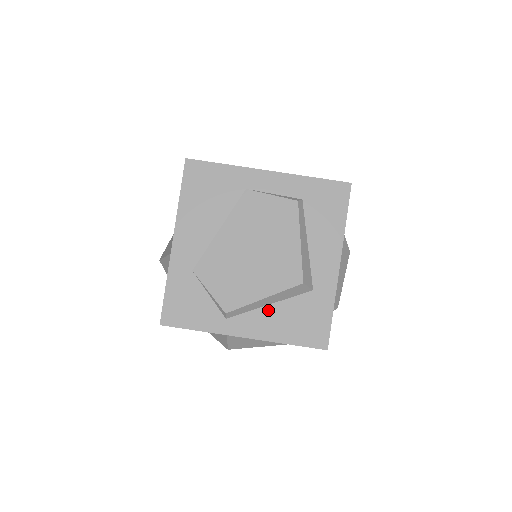
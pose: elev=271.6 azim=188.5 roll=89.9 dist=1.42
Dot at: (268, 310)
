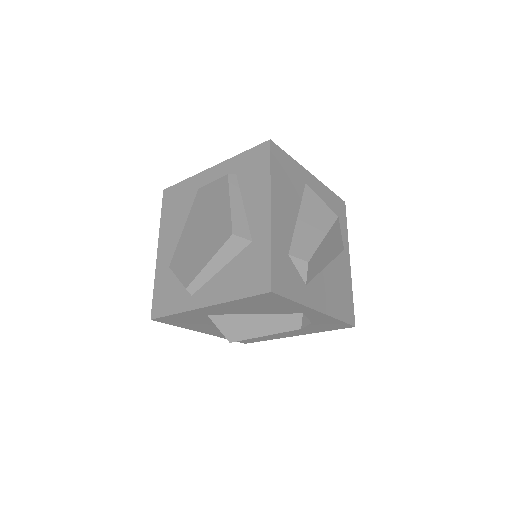
Dot at: (220, 275)
